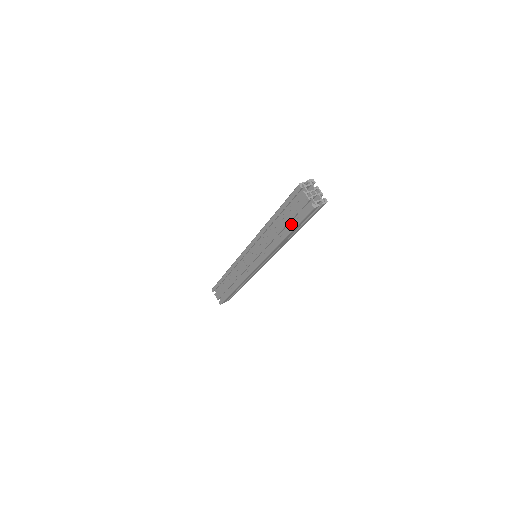
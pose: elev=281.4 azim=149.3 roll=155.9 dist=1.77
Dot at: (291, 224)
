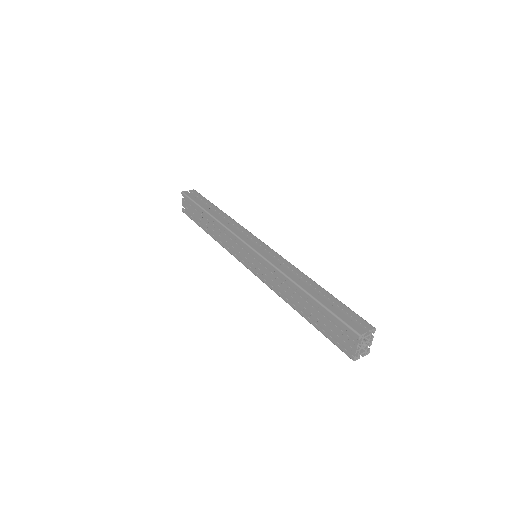
Dot at: occluded
